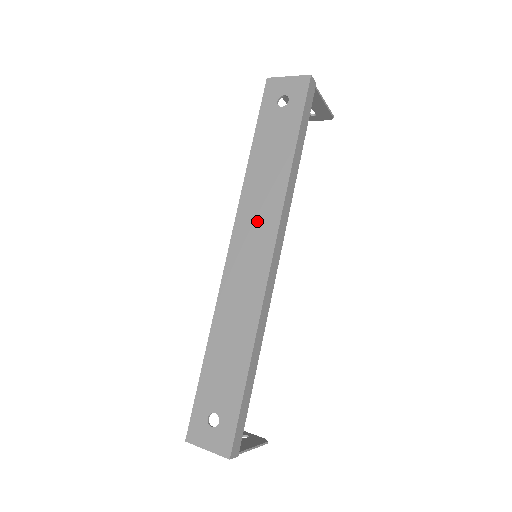
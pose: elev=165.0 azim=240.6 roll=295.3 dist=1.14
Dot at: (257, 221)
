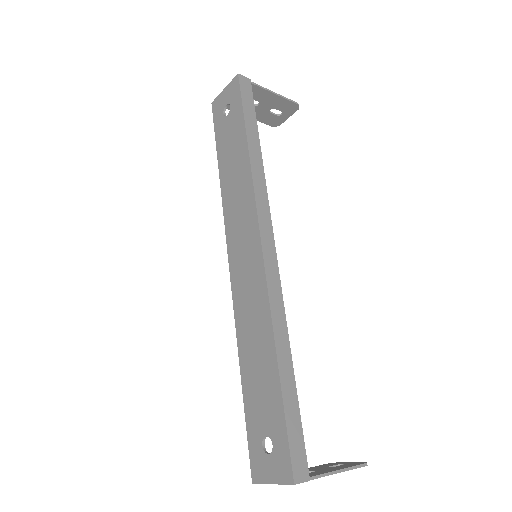
Dot at: (240, 221)
